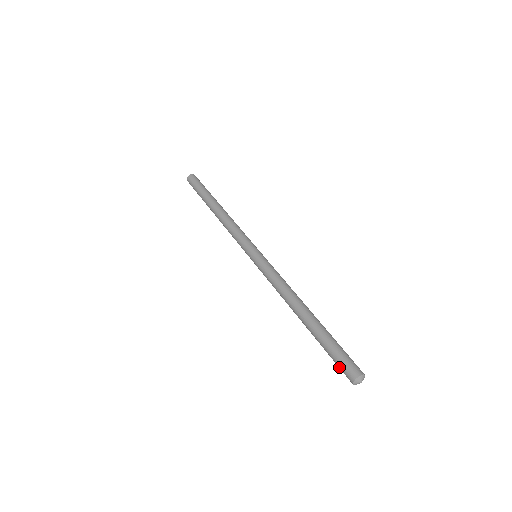
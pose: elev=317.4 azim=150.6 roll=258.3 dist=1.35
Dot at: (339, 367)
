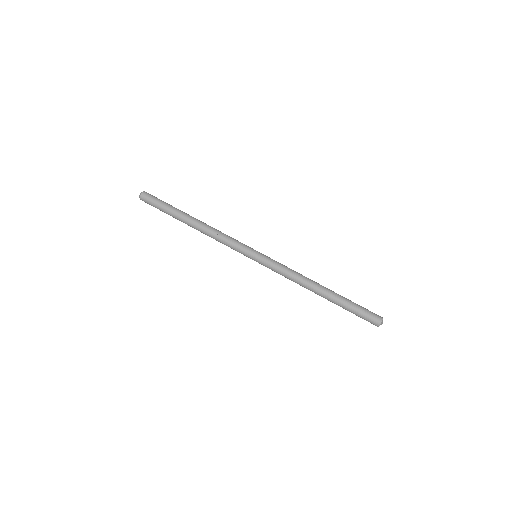
Dot at: occluded
